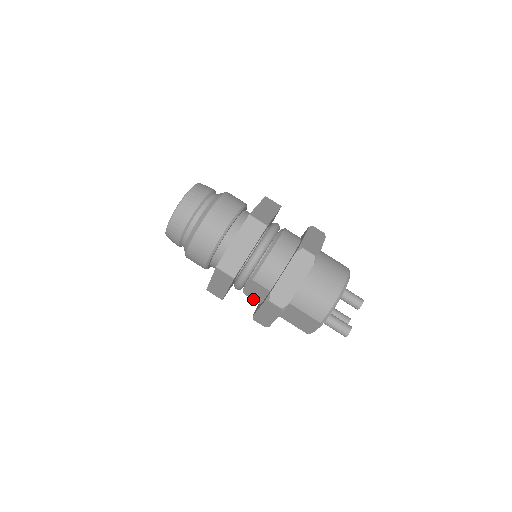
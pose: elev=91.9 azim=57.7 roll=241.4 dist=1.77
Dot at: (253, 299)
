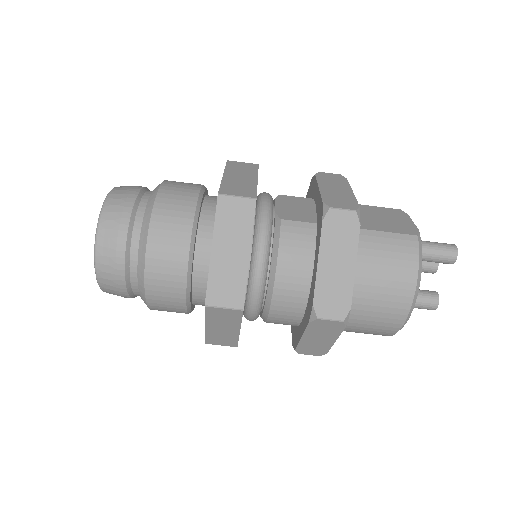
Dot at: occluded
